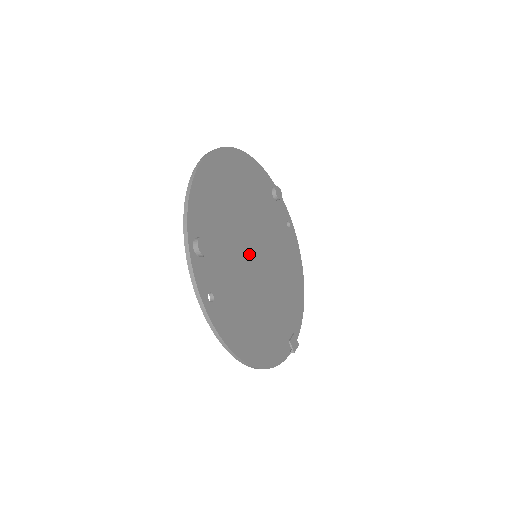
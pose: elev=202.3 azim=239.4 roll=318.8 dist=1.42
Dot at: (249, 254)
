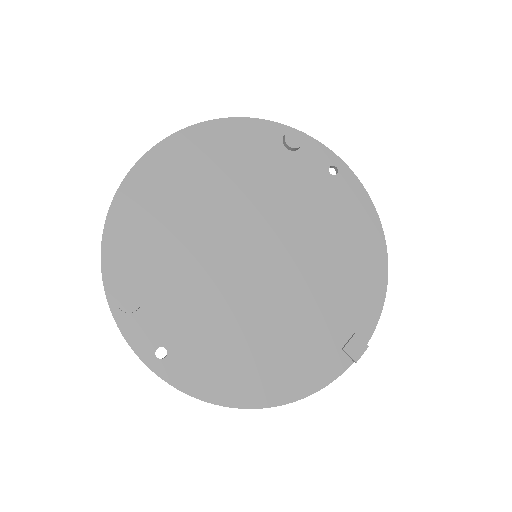
Dot at: (236, 262)
